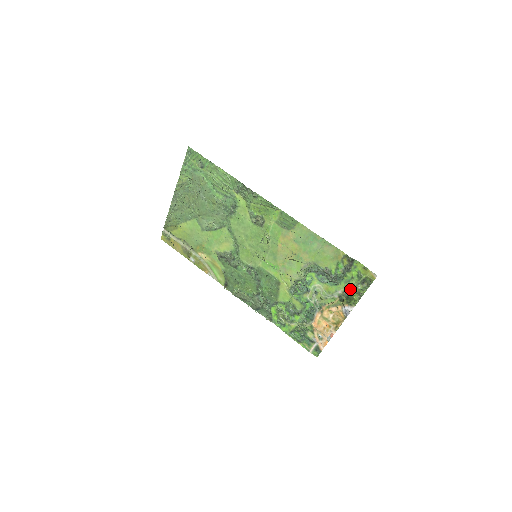
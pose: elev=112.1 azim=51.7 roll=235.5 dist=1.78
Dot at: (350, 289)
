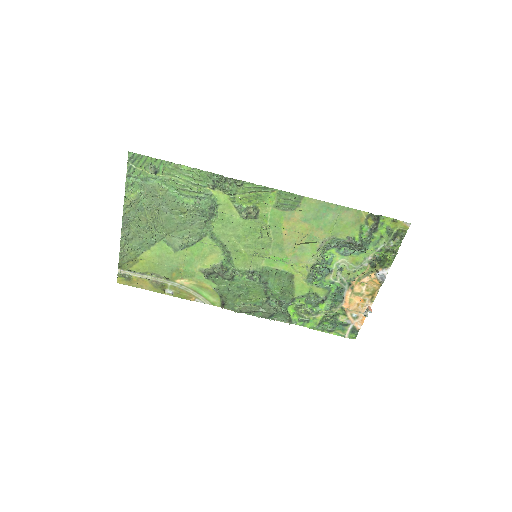
Dot at: (381, 250)
